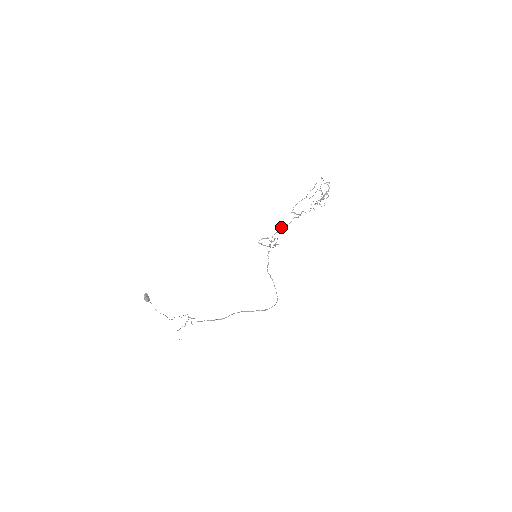
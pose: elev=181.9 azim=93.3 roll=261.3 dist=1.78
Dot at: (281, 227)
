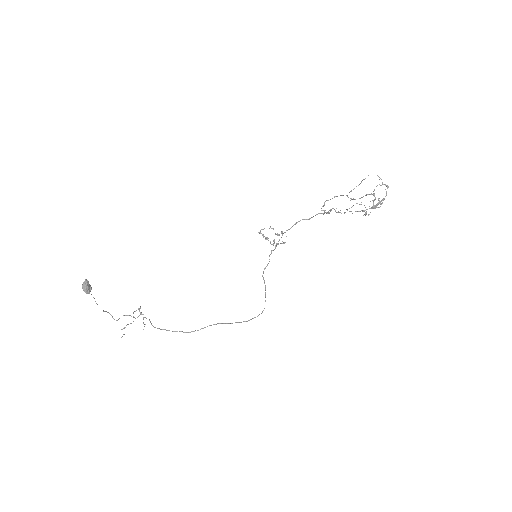
Dot at: occluded
